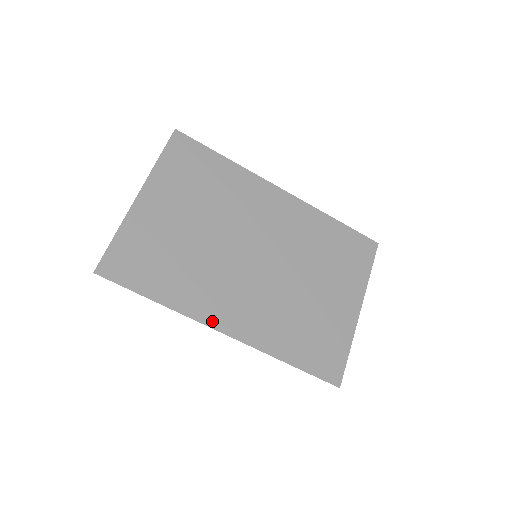
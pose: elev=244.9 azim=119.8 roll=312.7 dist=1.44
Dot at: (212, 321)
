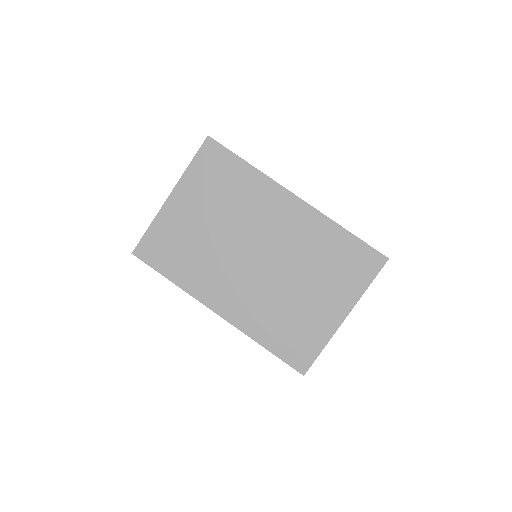
Dot at: (209, 302)
